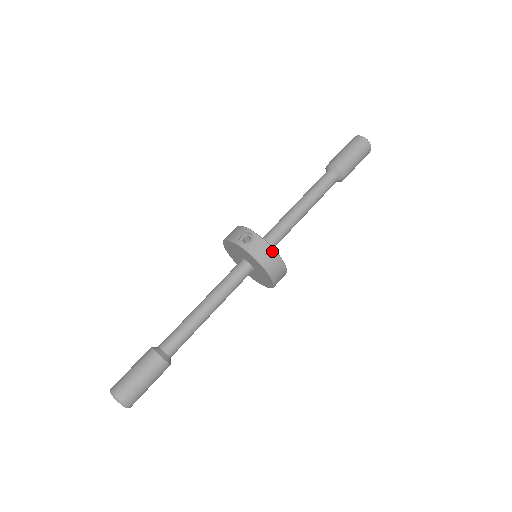
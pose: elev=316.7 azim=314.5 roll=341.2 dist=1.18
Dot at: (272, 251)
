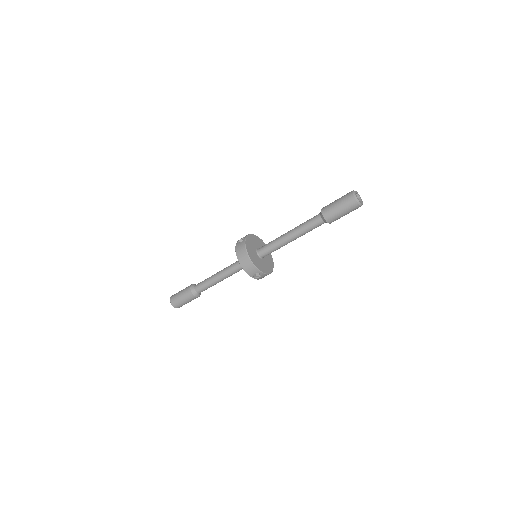
Dot at: (245, 251)
